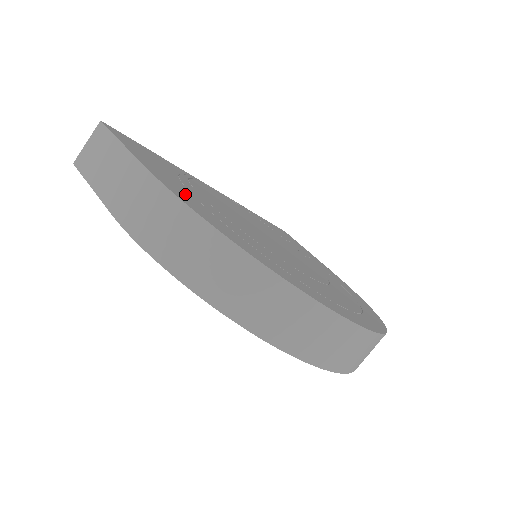
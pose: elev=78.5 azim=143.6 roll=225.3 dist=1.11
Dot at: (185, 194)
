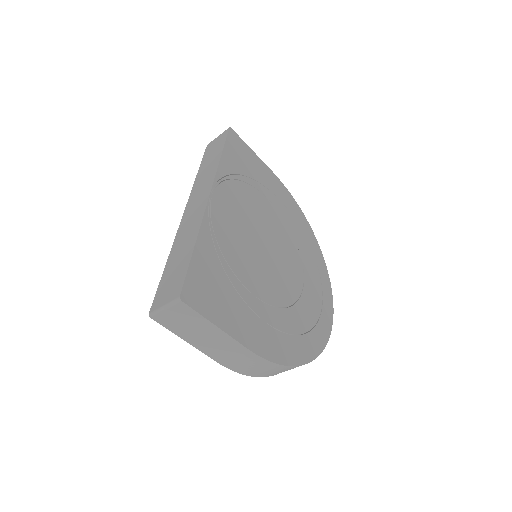
Dot at: (265, 336)
